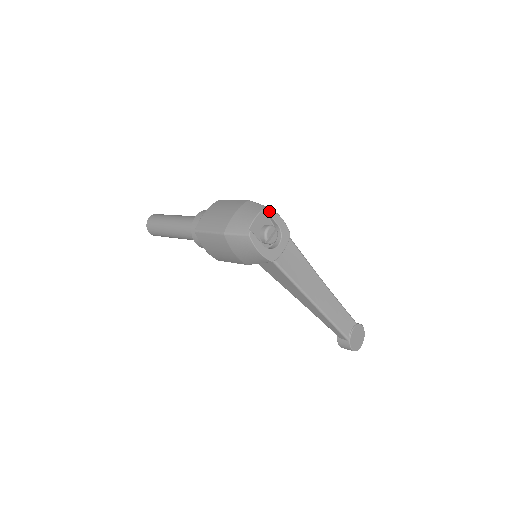
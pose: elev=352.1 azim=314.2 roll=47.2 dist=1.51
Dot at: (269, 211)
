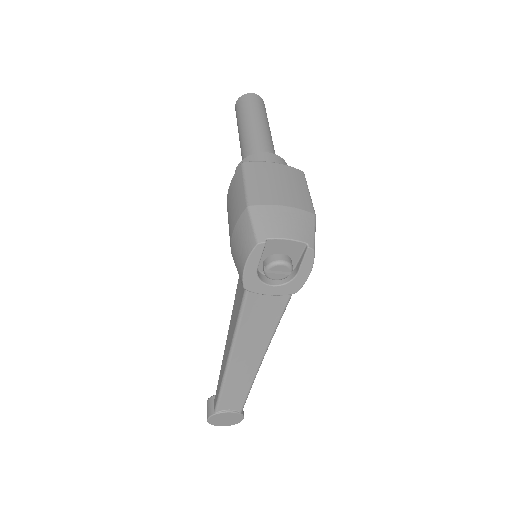
Dot at: (309, 252)
